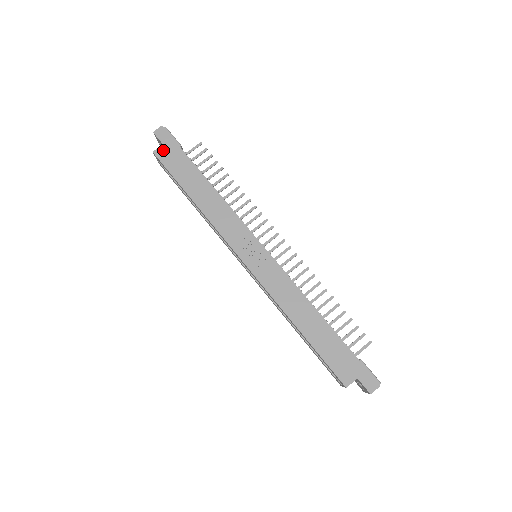
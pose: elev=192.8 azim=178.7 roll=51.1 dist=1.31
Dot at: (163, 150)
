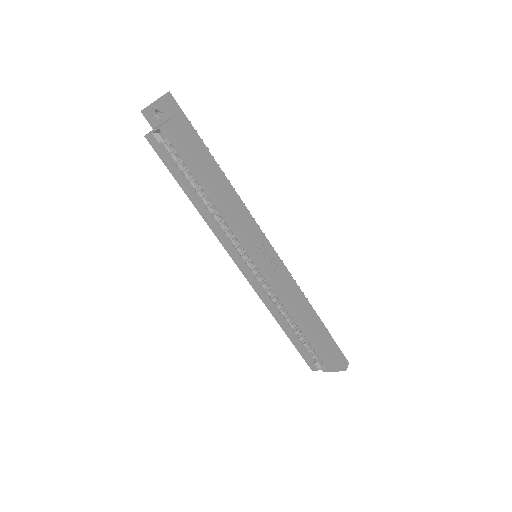
Dot at: (176, 123)
